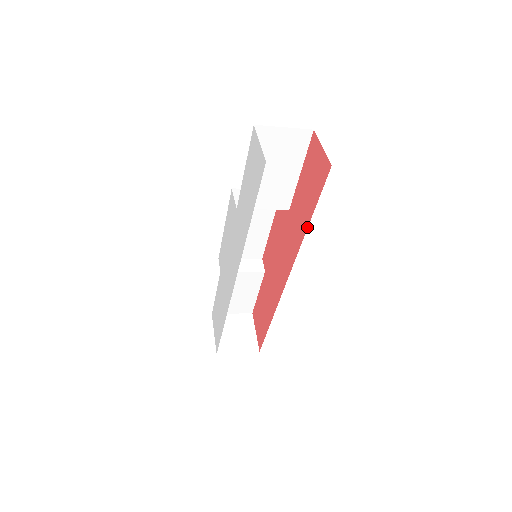
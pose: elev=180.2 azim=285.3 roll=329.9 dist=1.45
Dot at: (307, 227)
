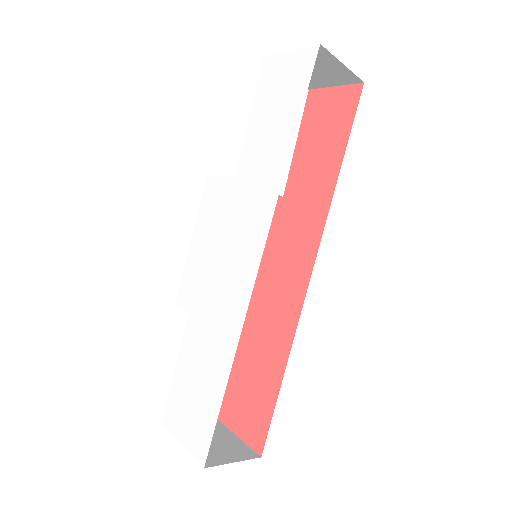
Dot at: (338, 173)
